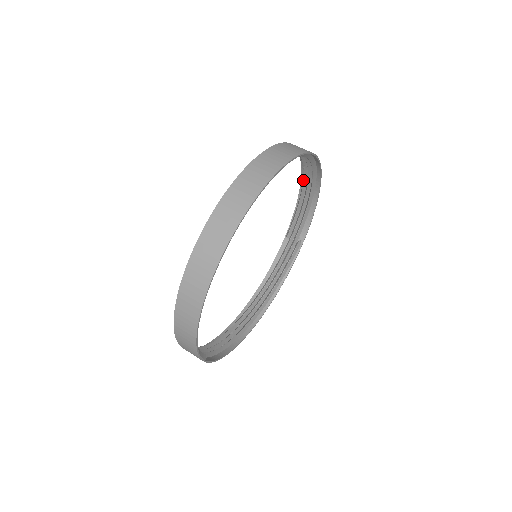
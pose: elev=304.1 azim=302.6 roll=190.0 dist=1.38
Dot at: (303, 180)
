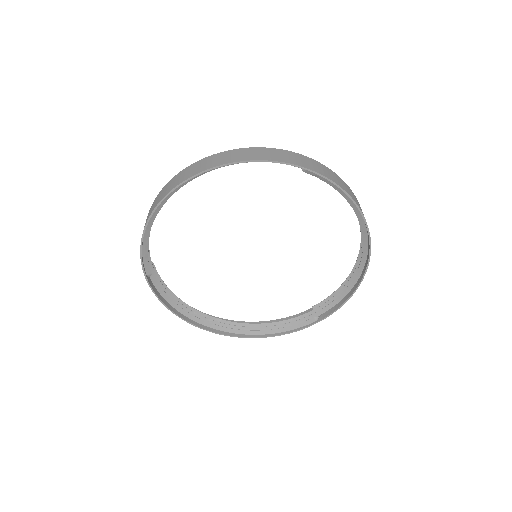
Dot at: (357, 259)
